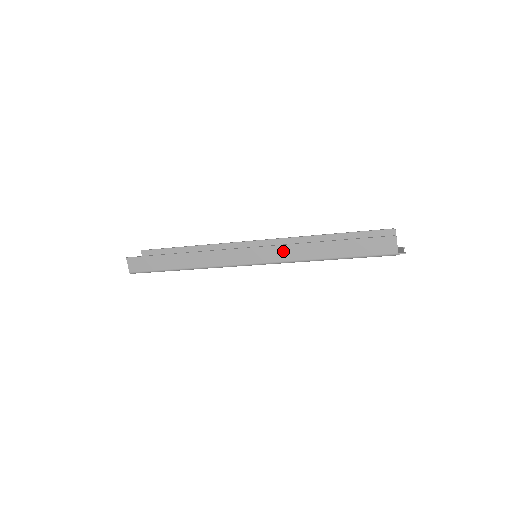
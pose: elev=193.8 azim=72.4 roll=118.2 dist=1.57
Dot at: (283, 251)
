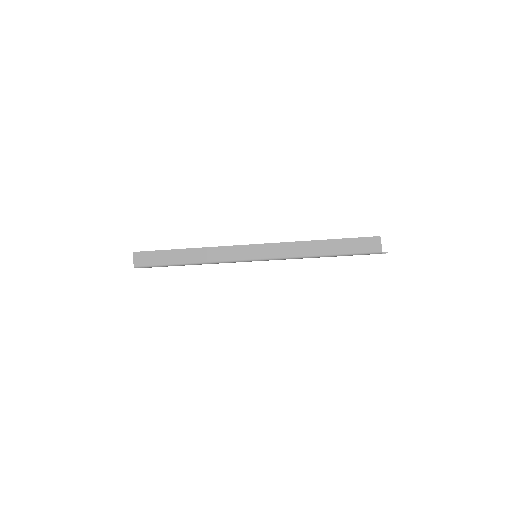
Dot at: (283, 248)
